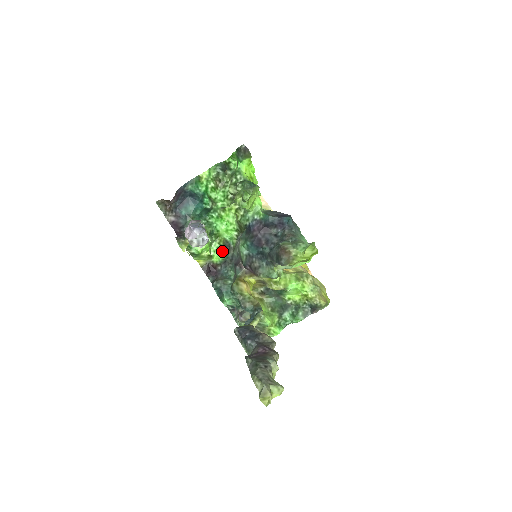
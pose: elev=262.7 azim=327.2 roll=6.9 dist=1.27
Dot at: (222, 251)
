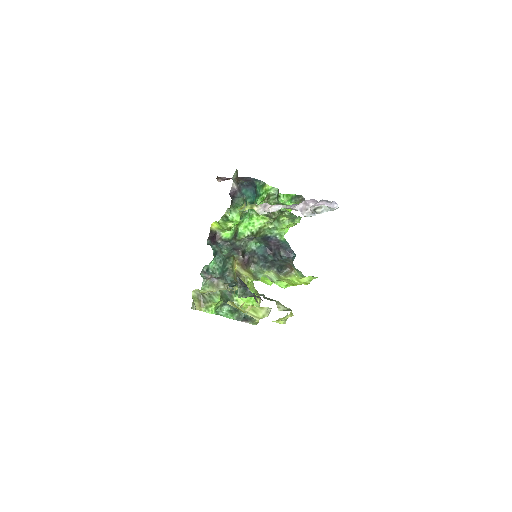
Dot at: (233, 234)
